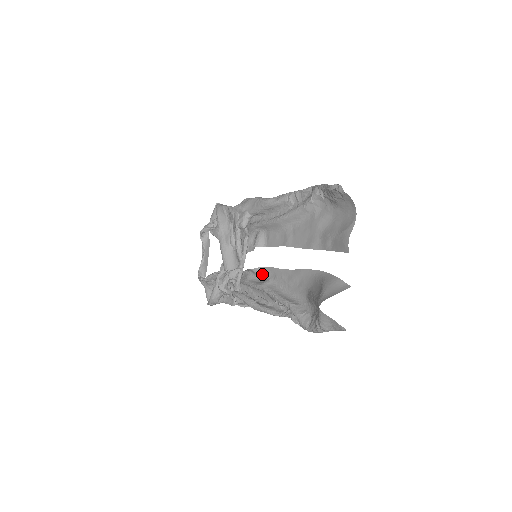
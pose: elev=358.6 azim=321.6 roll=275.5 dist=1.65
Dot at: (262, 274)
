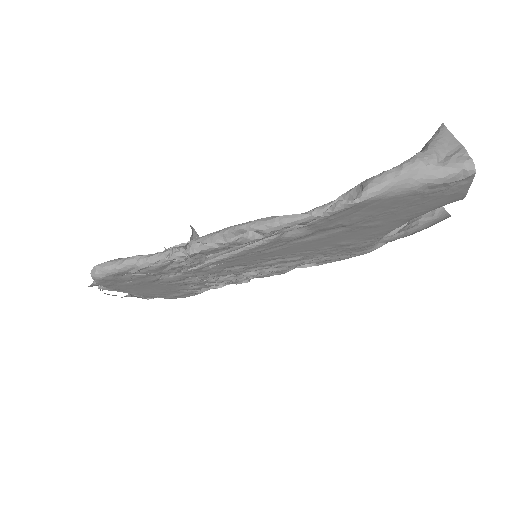
Dot at: (260, 252)
